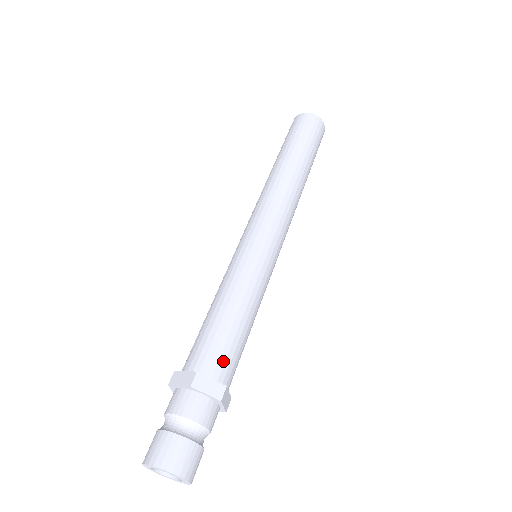
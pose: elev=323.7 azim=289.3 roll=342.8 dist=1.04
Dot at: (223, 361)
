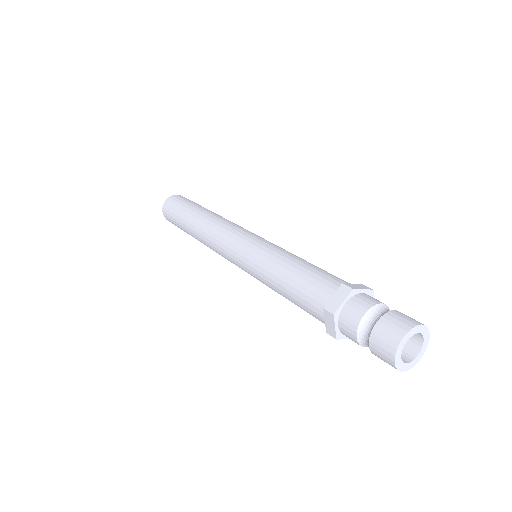
Dot at: (340, 279)
